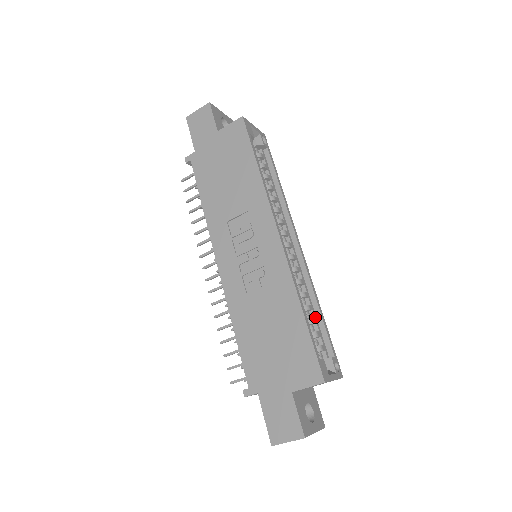
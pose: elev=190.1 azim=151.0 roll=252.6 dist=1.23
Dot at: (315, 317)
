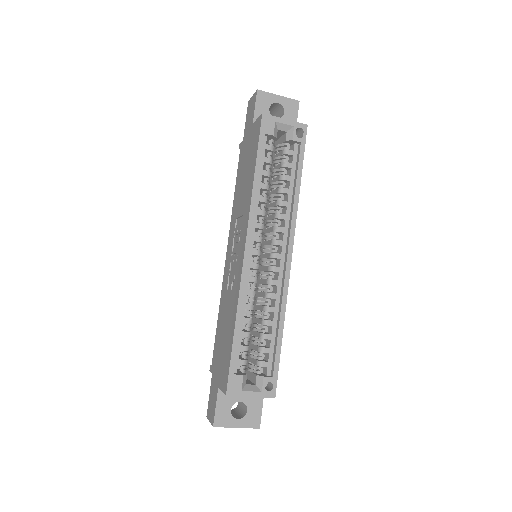
Dot at: (273, 333)
